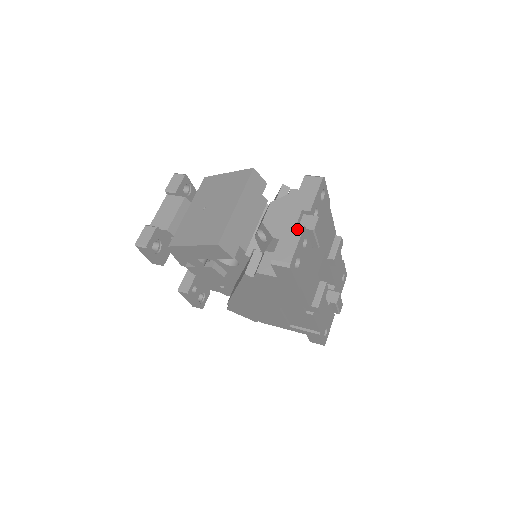
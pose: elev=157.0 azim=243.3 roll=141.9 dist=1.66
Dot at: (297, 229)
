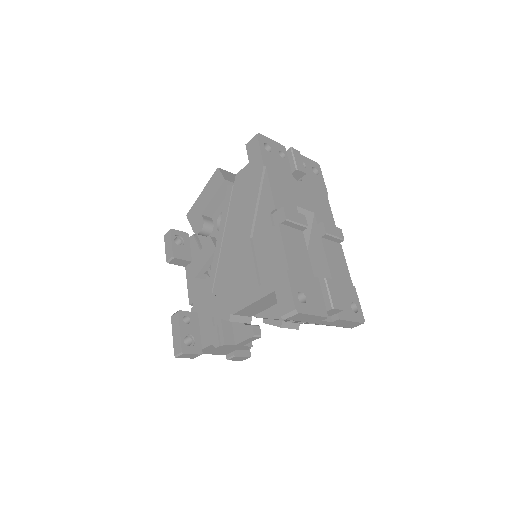
Dot at: occluded
